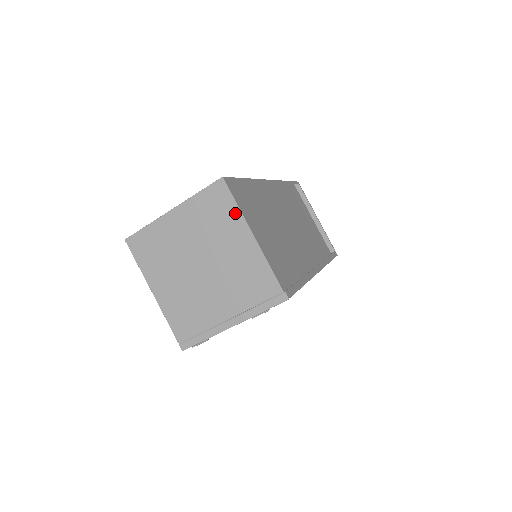
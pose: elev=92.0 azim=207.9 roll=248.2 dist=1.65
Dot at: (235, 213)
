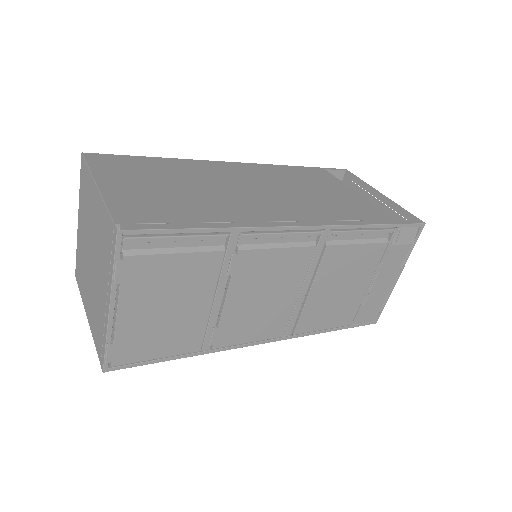
Dot at: (89, 176)
